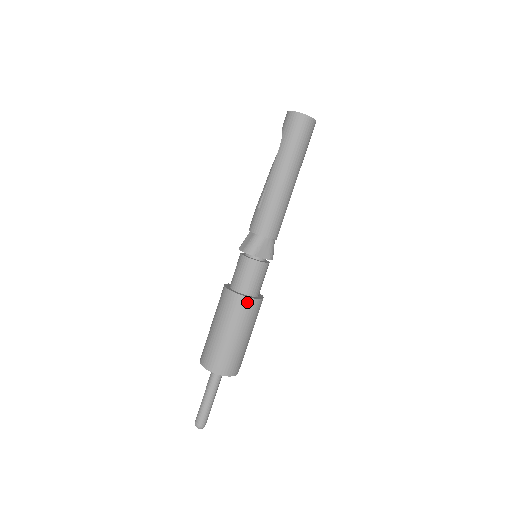
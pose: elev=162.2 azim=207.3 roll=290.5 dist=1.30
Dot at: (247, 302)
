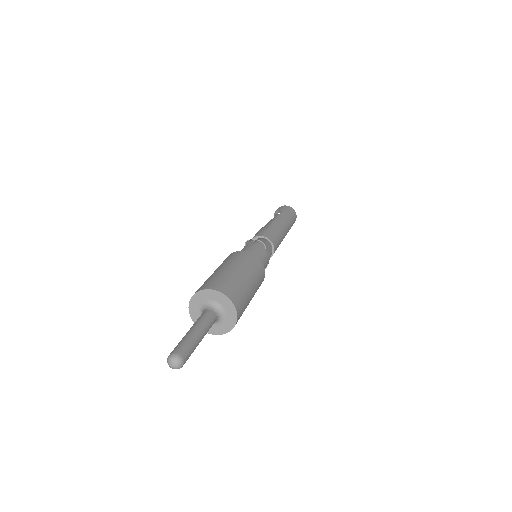
Dot at: (262, 267)
